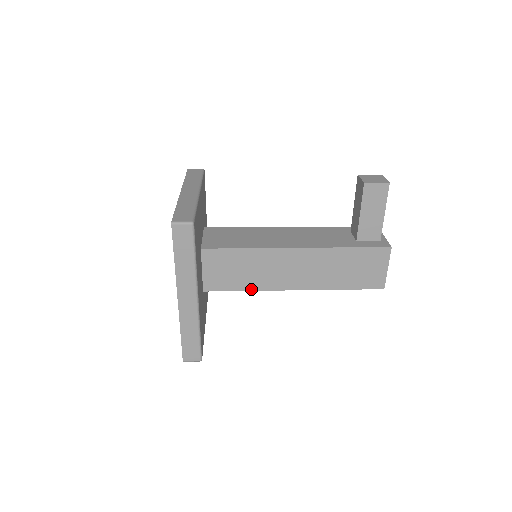
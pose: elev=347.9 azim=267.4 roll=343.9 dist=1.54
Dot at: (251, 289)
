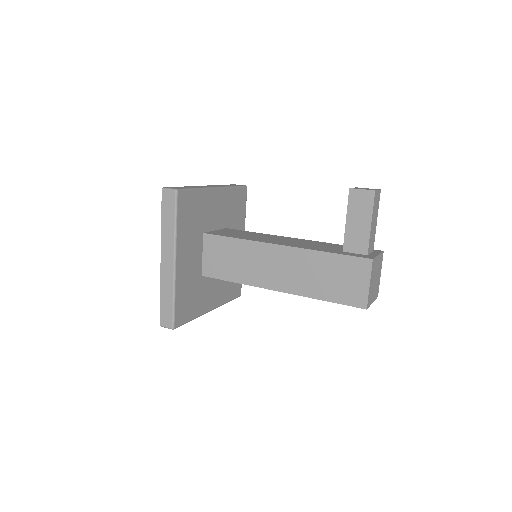
Dot at: (240, 282)
